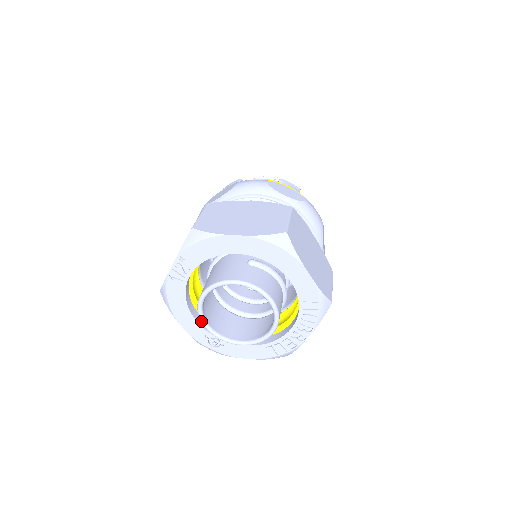
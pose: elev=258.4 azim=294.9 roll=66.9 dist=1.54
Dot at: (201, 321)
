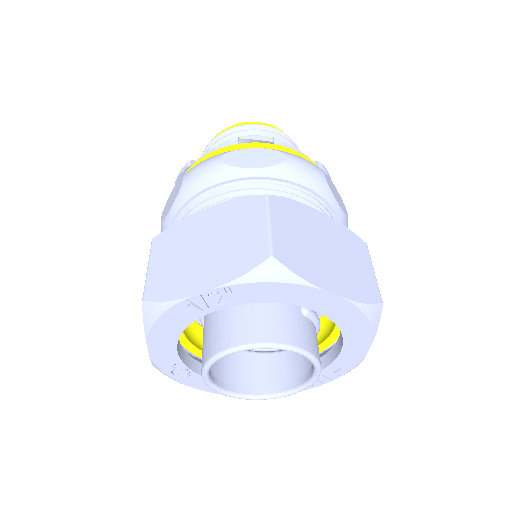
Dot at: (204, 369)
